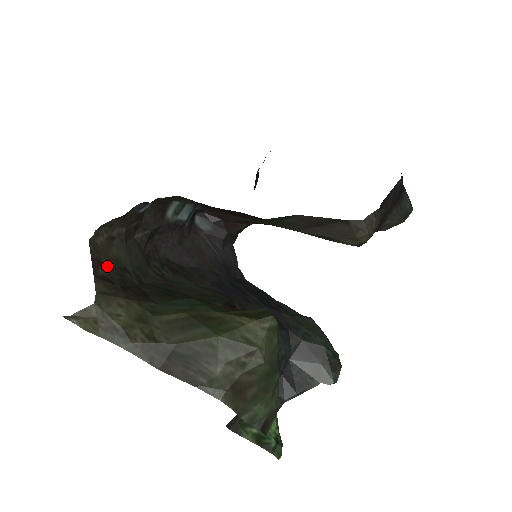
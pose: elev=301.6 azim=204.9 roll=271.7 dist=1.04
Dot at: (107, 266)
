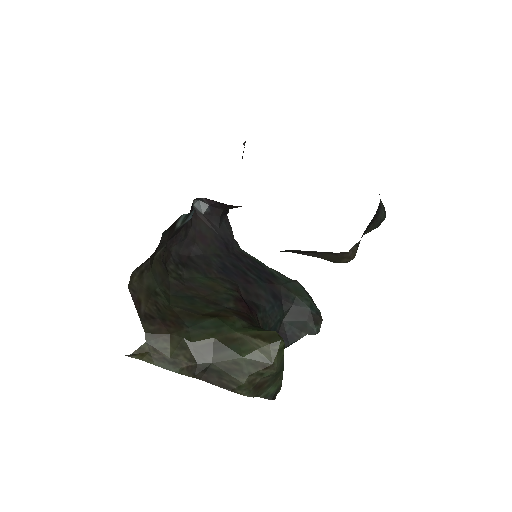
Dot at: (144, 301)
